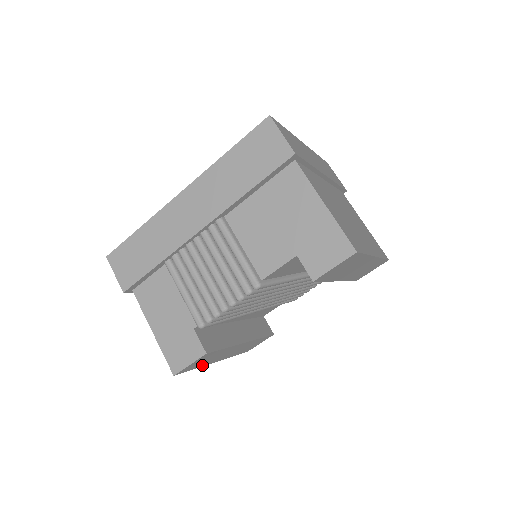
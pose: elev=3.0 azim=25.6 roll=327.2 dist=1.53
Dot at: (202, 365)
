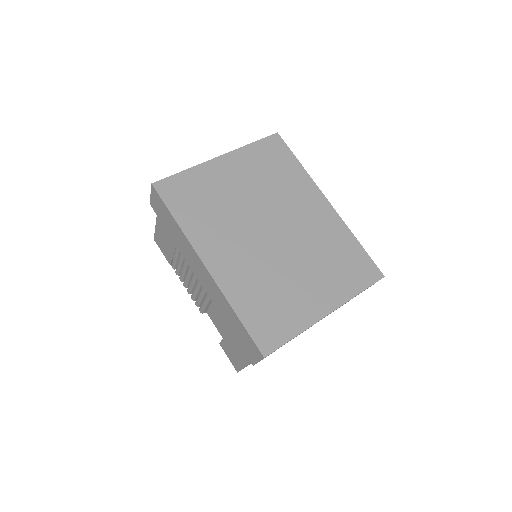
Dot at: occluded
